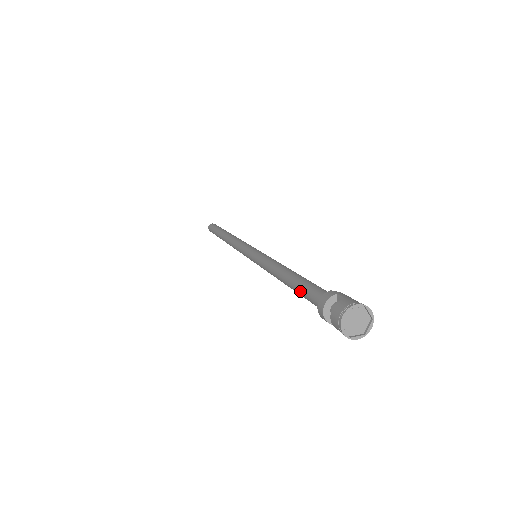
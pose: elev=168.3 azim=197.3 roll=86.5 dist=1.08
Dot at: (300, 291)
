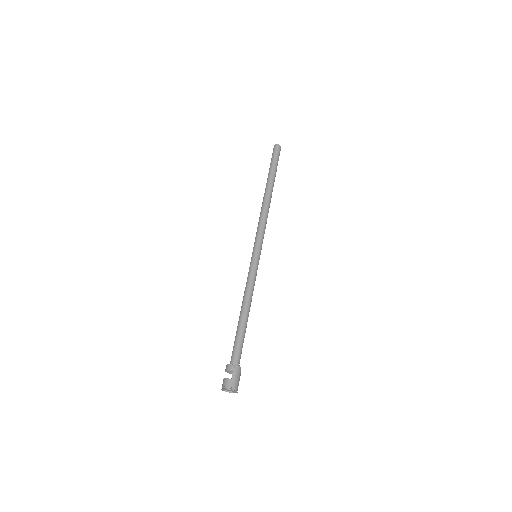
Dot at: (235, 338)
